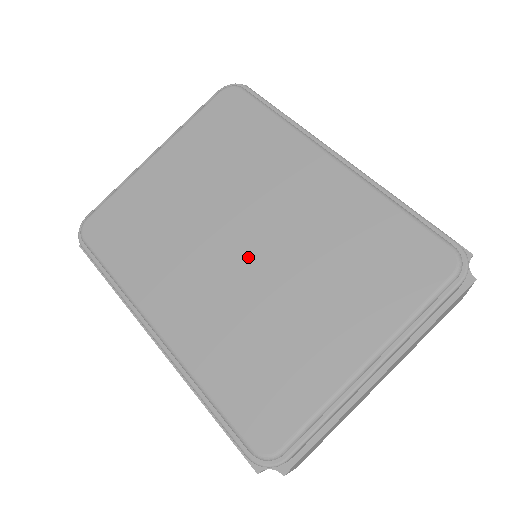
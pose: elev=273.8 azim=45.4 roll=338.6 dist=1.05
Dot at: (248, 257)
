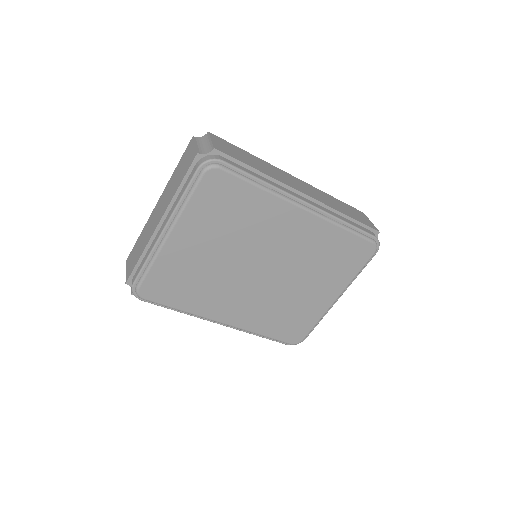
Dot at: (266, 277)
